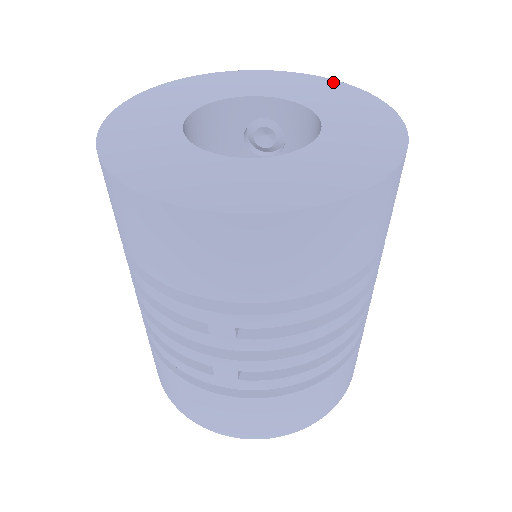
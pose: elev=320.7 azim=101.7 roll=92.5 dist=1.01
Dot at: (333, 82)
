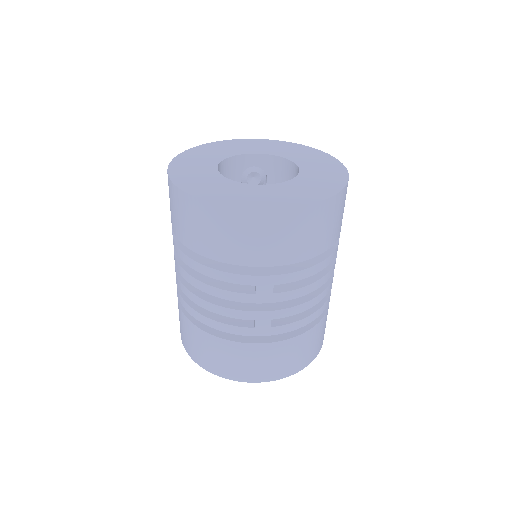
Dot at: (288, 143)
